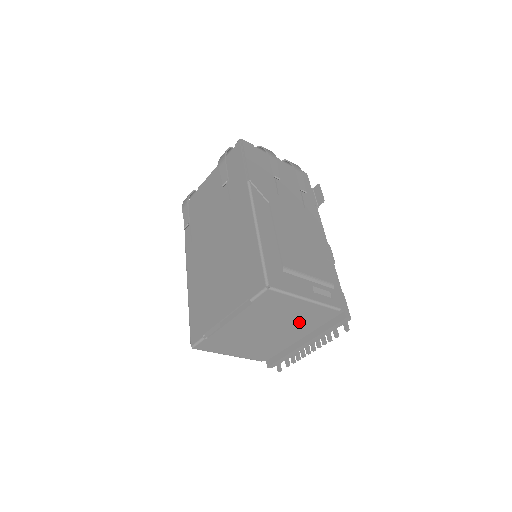
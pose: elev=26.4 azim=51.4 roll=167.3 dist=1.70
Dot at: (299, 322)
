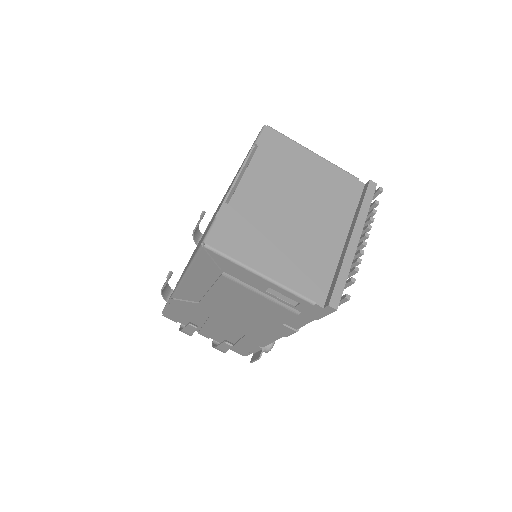
Dot at: (324, 196)
